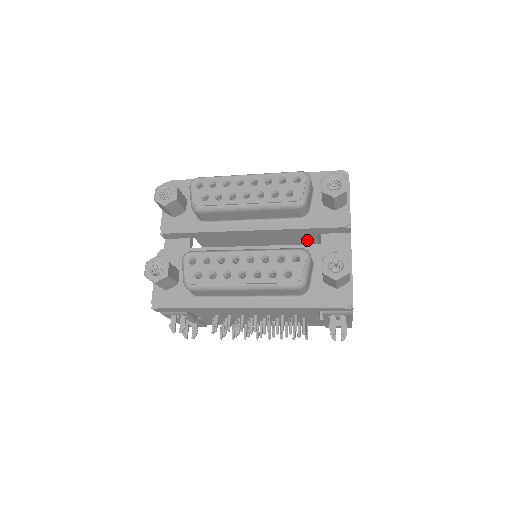
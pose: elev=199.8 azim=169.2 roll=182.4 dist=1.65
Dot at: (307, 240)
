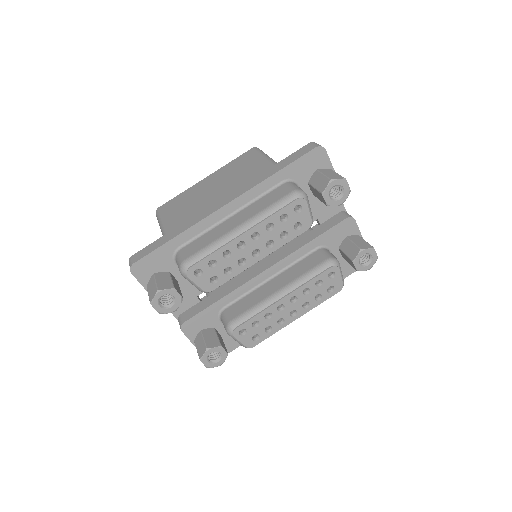
Dot at: occluded
